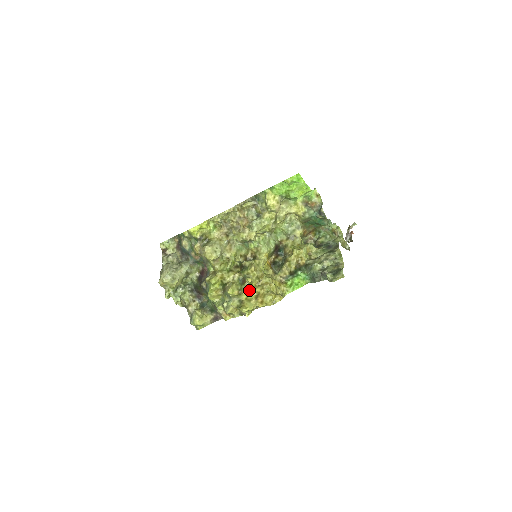
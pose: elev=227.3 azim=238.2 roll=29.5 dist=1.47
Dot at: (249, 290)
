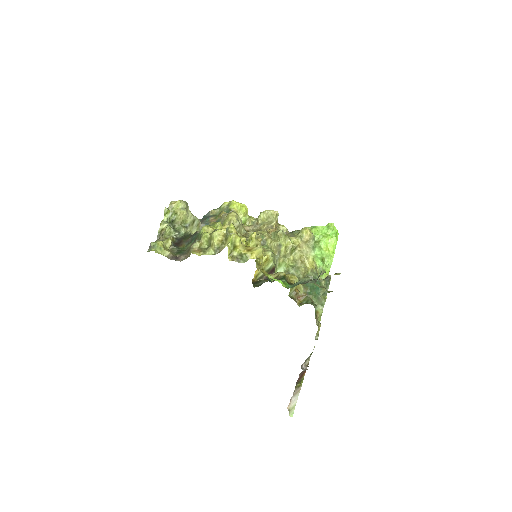
Dot at: (245, 241)
